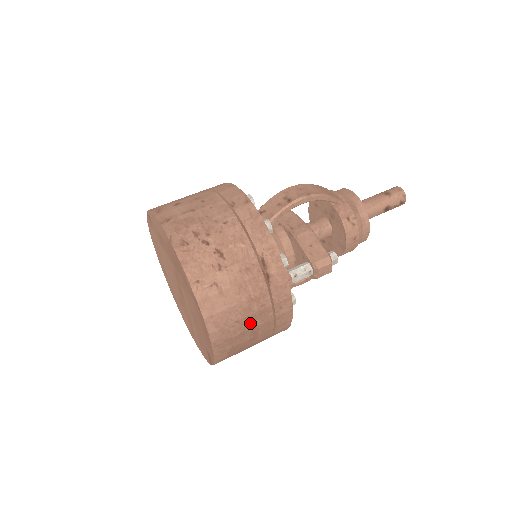
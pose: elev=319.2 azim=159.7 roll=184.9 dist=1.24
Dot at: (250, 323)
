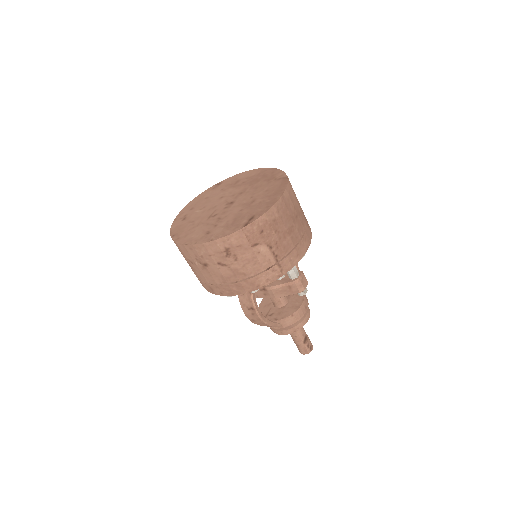
Dot at: (295, 220)
